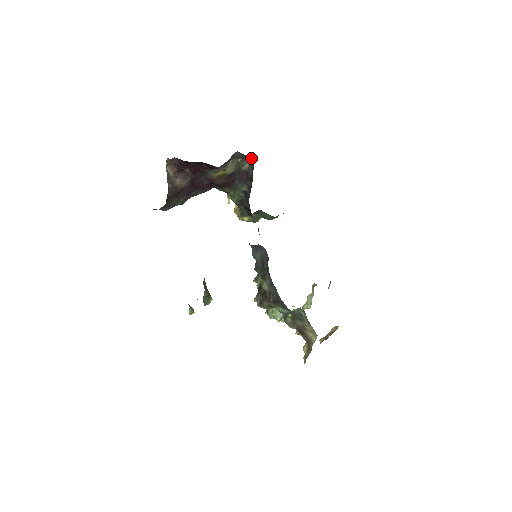
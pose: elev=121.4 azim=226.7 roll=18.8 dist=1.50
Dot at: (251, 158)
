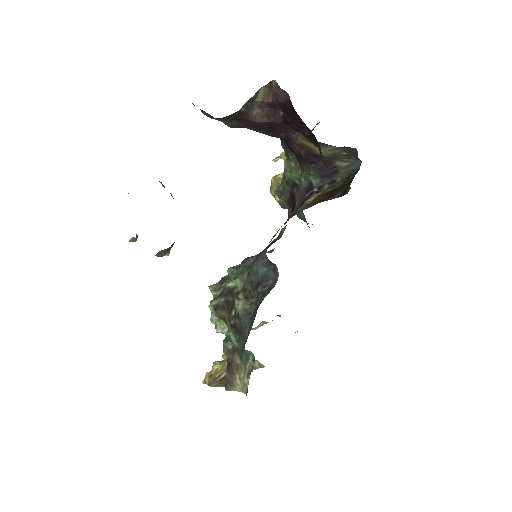
Dot at: (357, 162)
